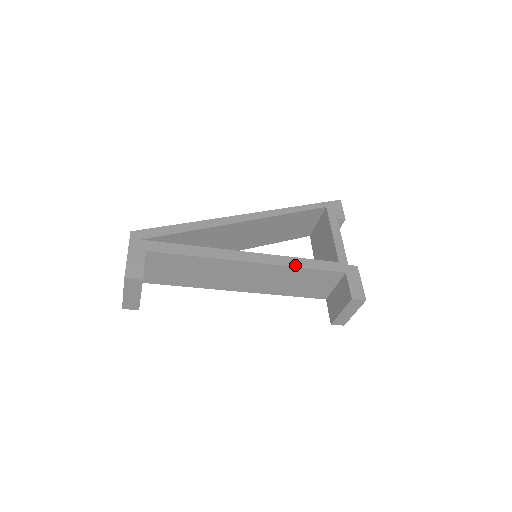
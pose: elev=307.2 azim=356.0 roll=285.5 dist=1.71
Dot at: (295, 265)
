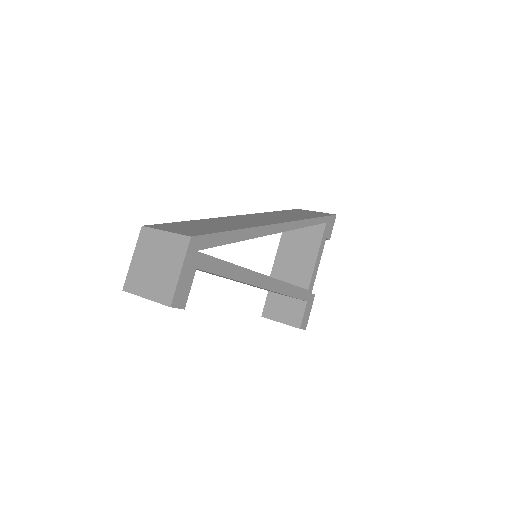
Dot at: (286, 293)
